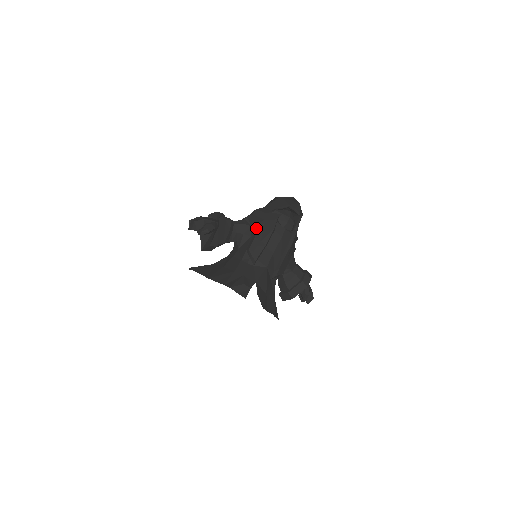
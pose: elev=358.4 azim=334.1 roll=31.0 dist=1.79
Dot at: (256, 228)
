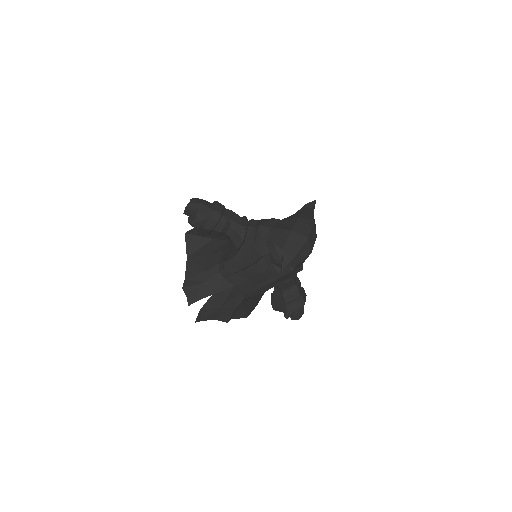
Dot at: (242, 248)
